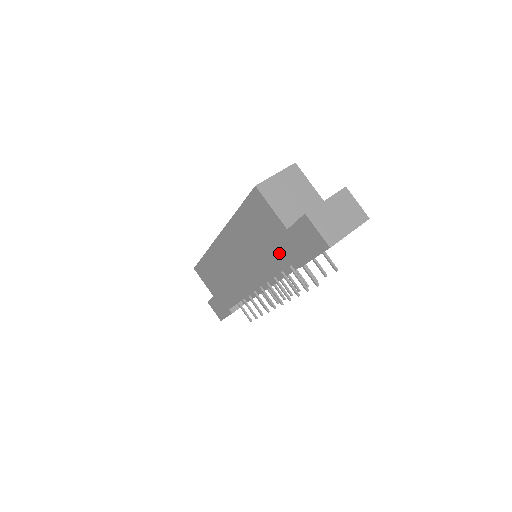
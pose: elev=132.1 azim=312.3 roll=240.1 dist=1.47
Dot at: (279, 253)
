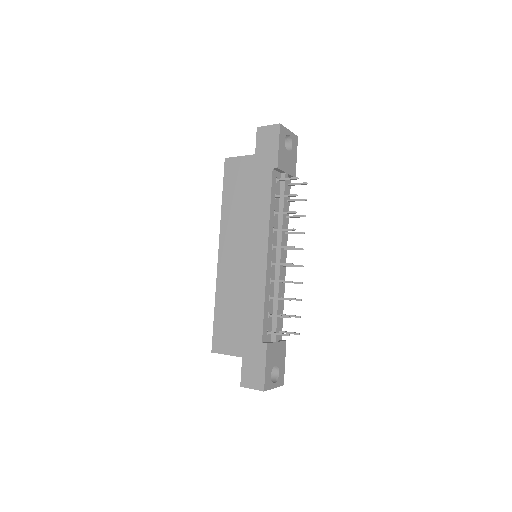
Dot at: (261, 181)
